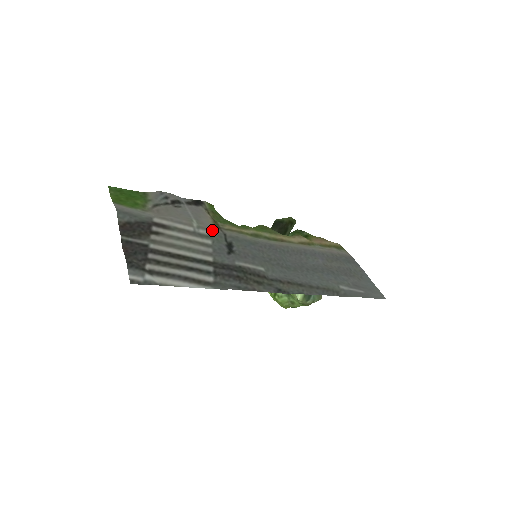
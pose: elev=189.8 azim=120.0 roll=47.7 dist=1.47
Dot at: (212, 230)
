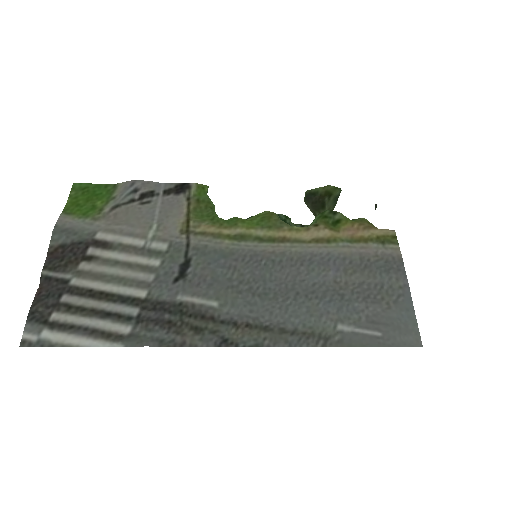
Dot at: (171, 240)
